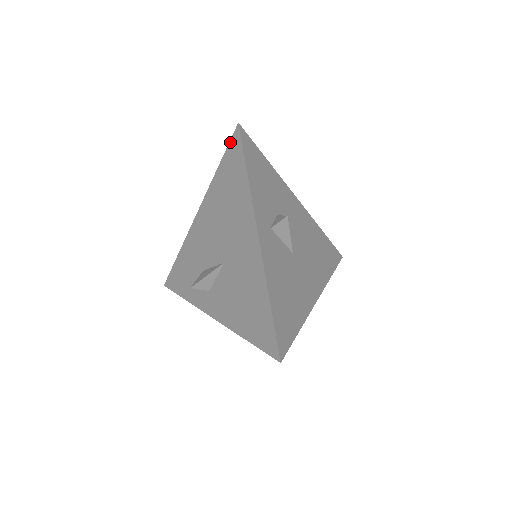
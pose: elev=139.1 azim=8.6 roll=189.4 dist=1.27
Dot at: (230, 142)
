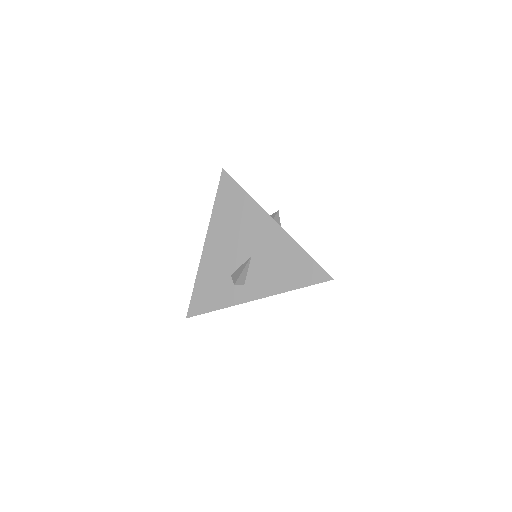
Dot at: (220, 182)
